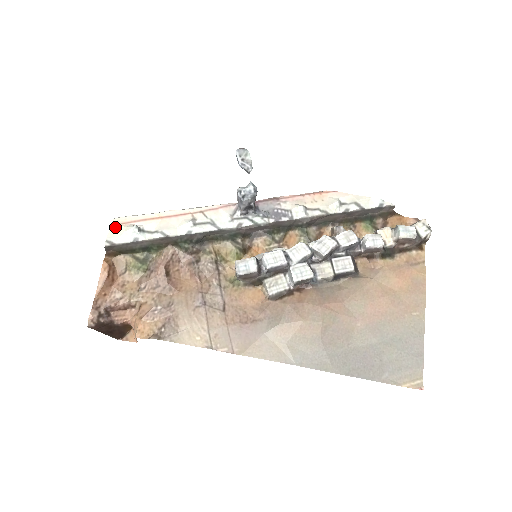
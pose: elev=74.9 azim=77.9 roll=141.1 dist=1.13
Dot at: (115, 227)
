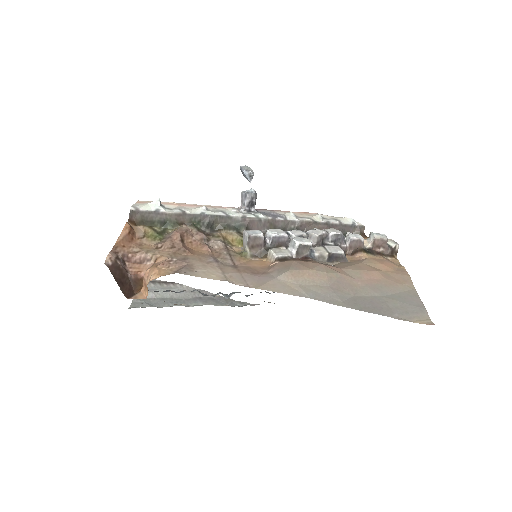
Dot at: (140, 203)
